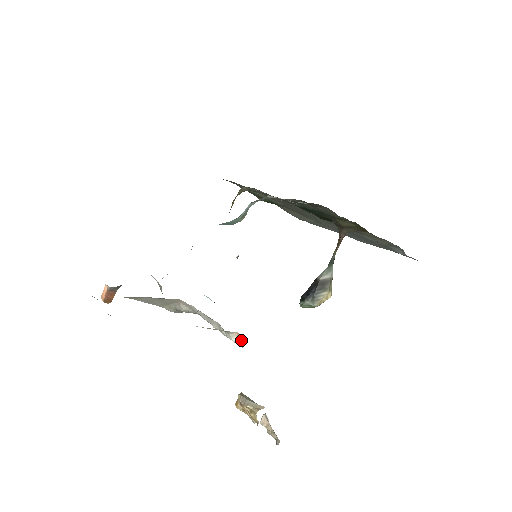
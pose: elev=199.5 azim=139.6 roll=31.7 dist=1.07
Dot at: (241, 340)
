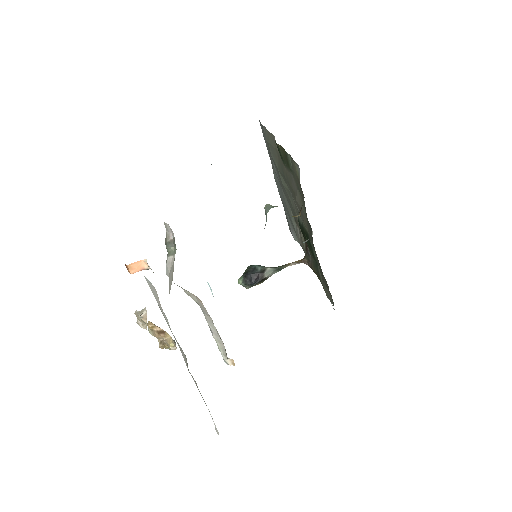
Dot at: (232, 364)
